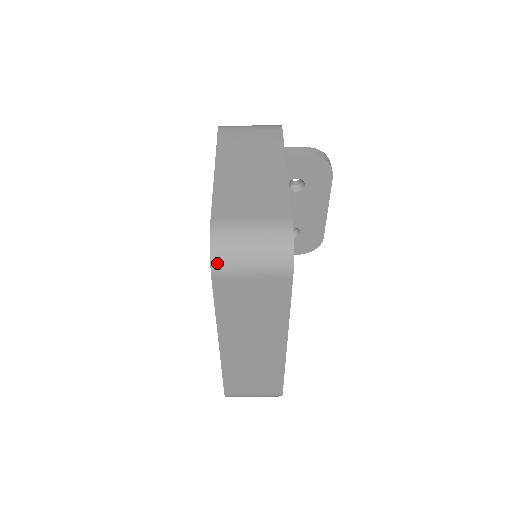
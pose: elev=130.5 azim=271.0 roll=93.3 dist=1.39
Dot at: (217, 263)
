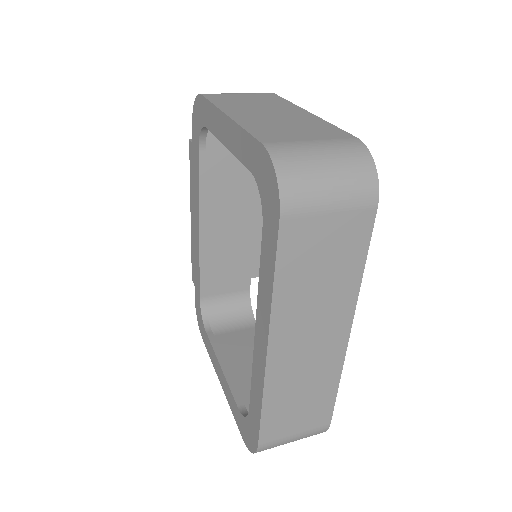
Dot at: (288, 193)
